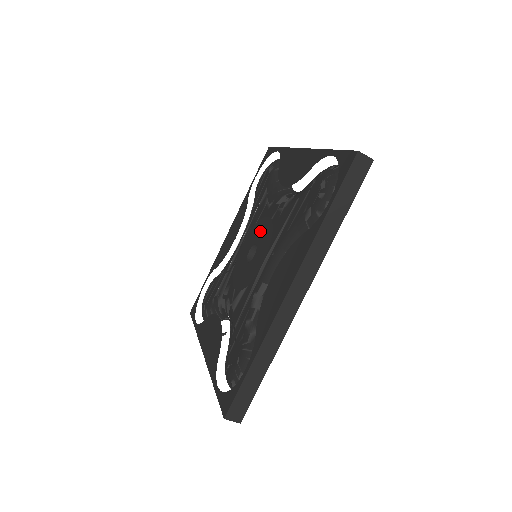
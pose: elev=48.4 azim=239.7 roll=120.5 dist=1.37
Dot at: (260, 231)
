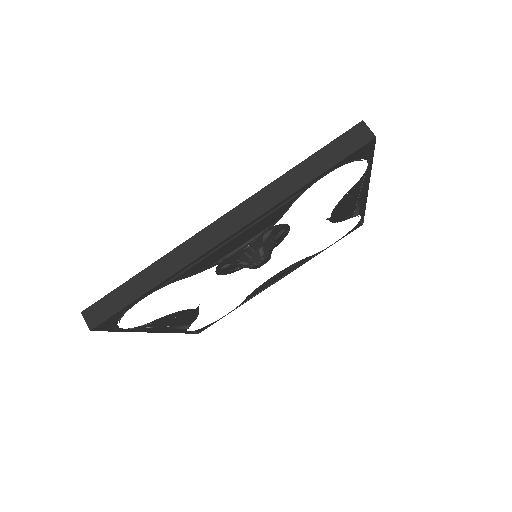
Dot at: occluded
